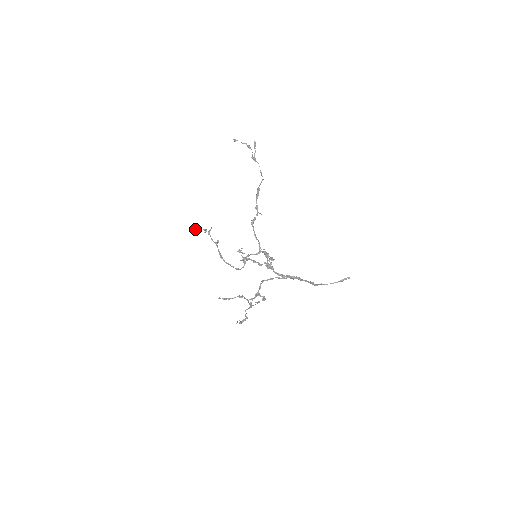
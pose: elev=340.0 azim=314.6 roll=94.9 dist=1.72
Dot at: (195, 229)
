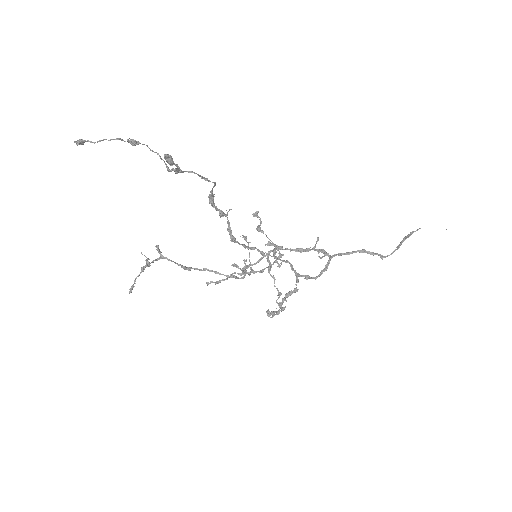
Dot at: (132, 287)
